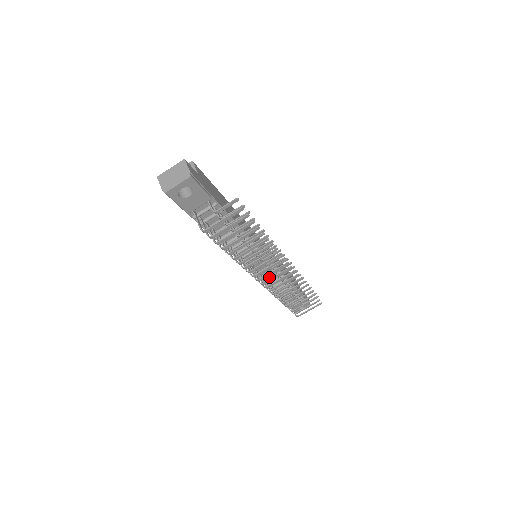
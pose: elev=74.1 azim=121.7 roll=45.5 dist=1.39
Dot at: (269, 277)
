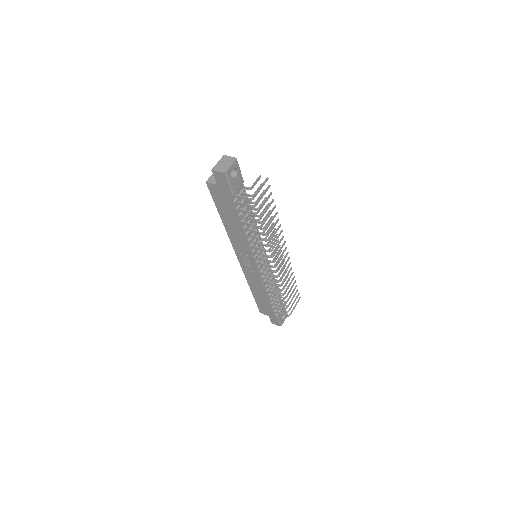
Dot at: (266, 276)
